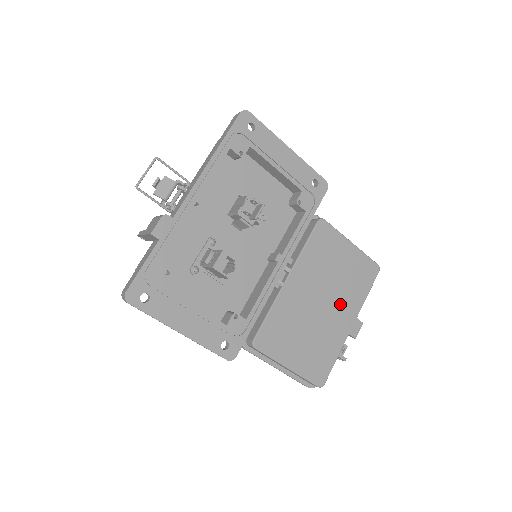
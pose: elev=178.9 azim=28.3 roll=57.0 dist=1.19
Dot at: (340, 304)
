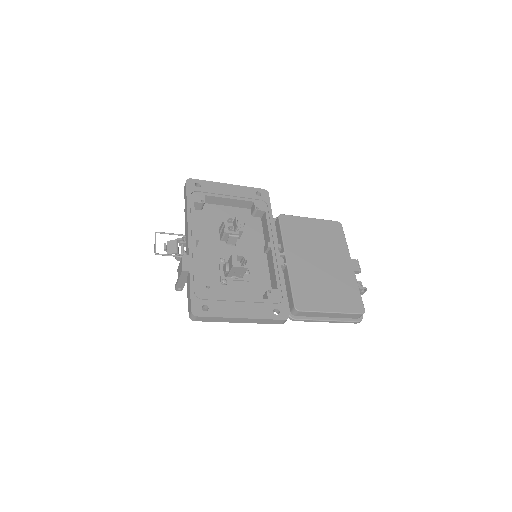
Dot at: (333, 256)
